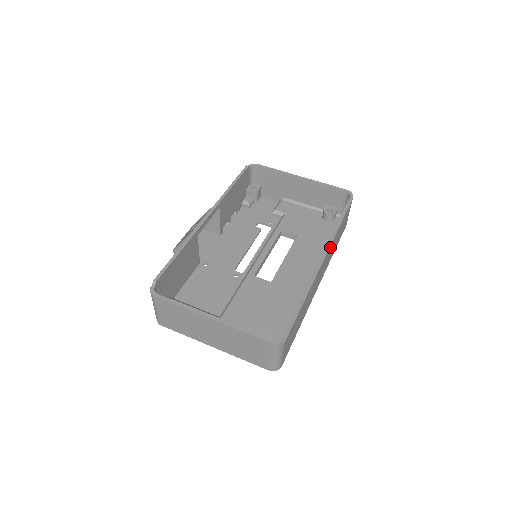
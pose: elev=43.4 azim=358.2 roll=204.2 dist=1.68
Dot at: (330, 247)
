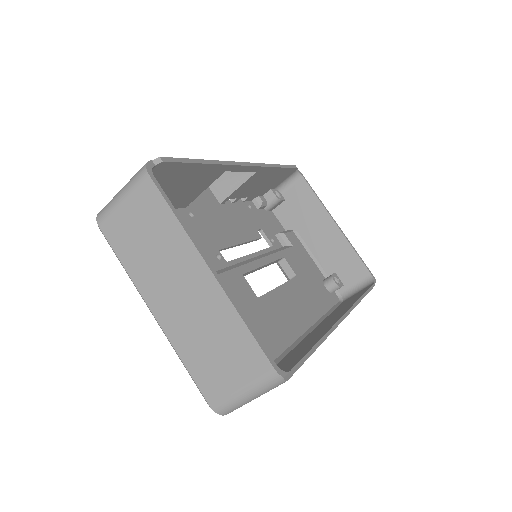
Dot at: occluded
